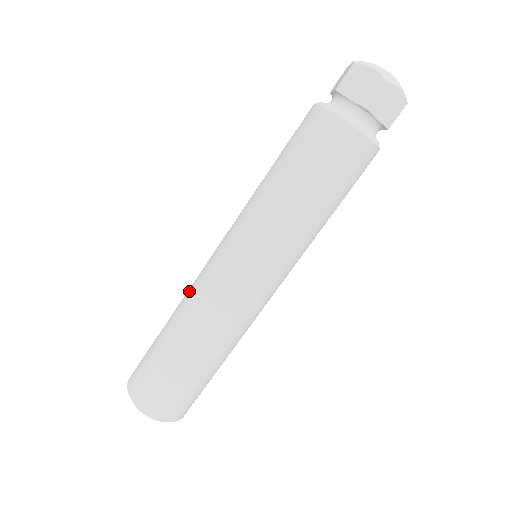
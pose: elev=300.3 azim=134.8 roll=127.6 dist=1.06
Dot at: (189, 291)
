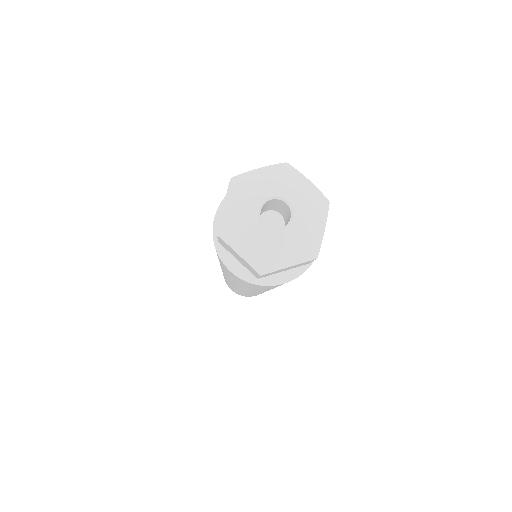
Dot at: occluded
